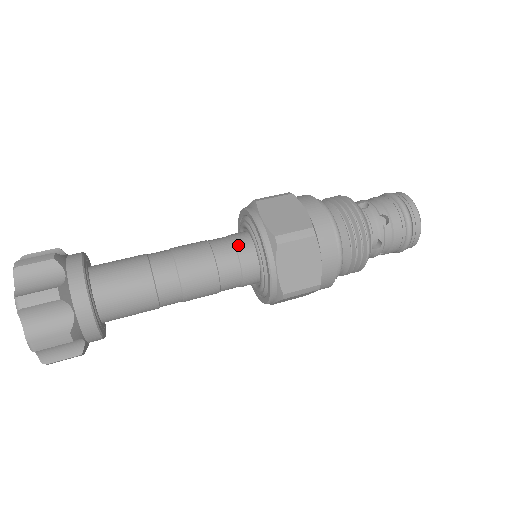
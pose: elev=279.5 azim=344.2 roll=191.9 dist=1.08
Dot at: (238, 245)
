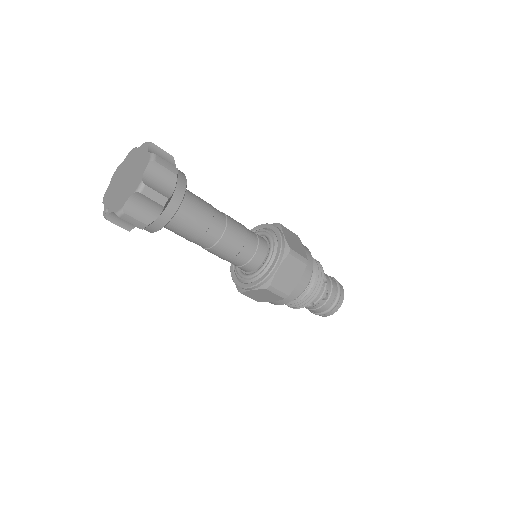
Dot at: occluded
